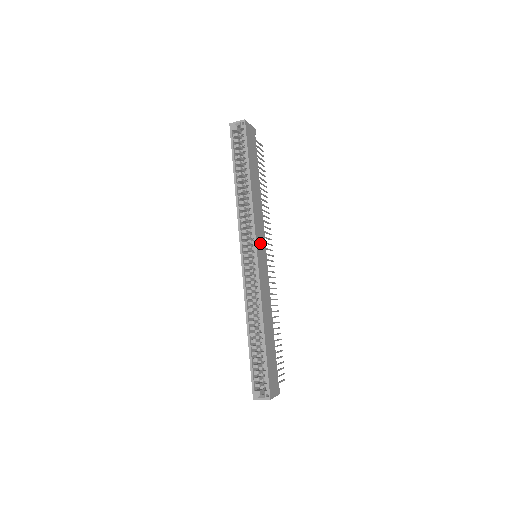
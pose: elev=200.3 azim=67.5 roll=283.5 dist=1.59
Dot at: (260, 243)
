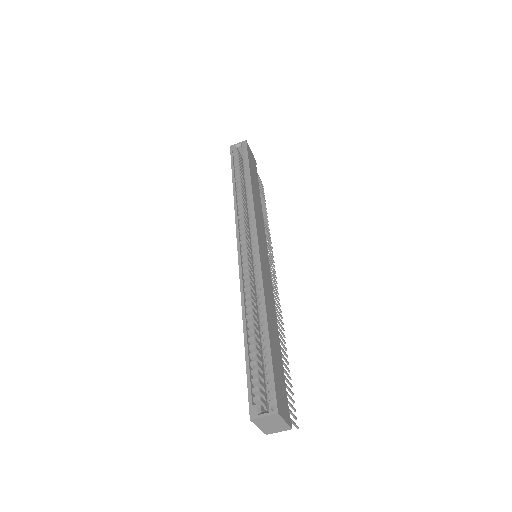
Dot at: (261, 239)
